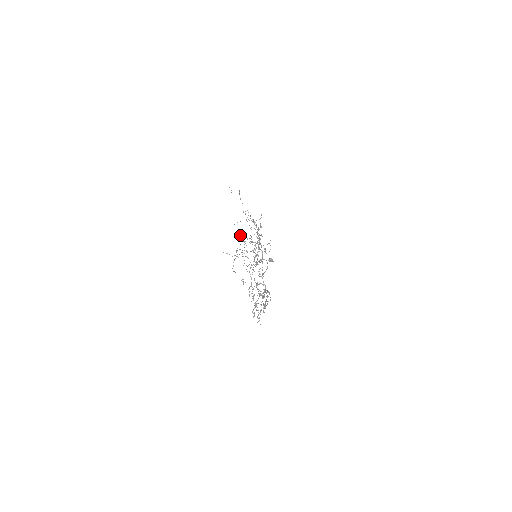
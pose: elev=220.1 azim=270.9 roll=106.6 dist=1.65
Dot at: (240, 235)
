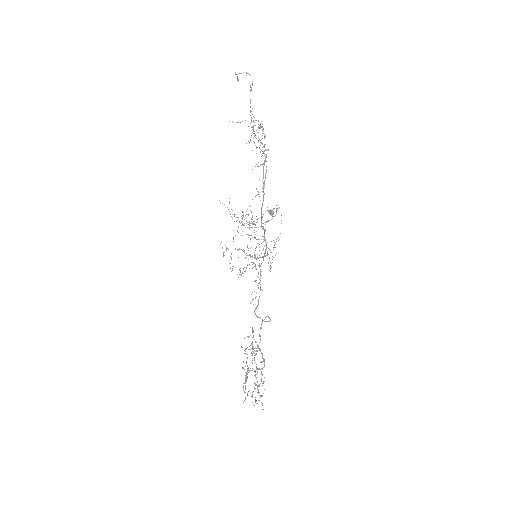
Dot at: (241, 222)
